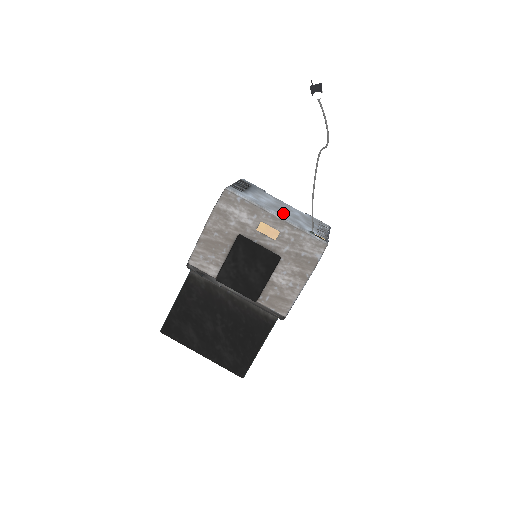
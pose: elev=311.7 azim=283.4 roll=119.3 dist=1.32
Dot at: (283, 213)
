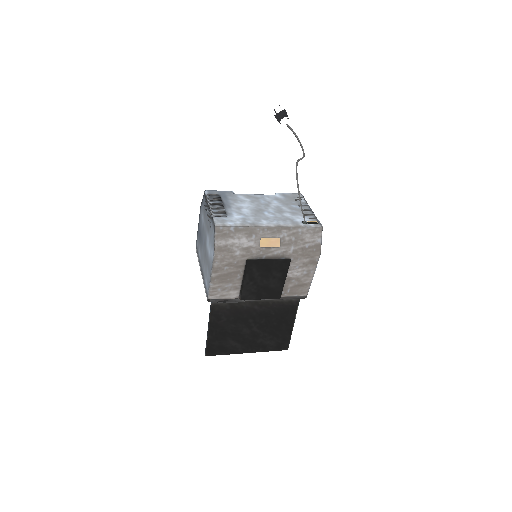
Dot at: (270, 215)
